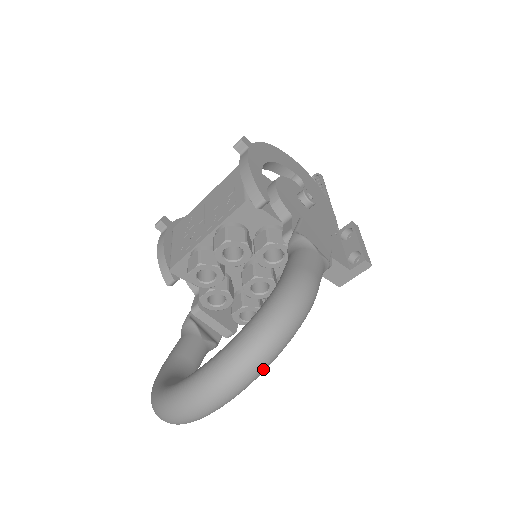
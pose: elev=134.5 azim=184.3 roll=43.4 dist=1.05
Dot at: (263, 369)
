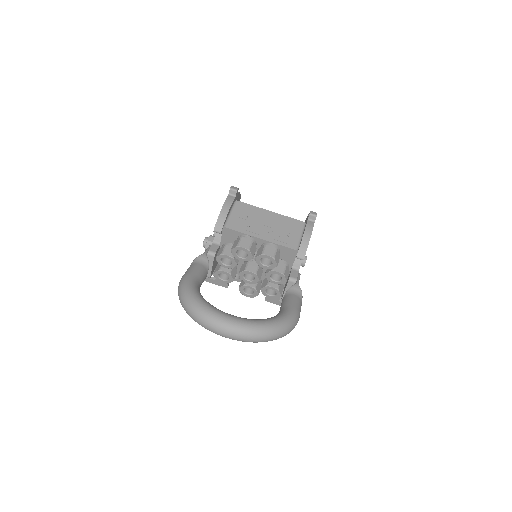
Dot at: occluded
